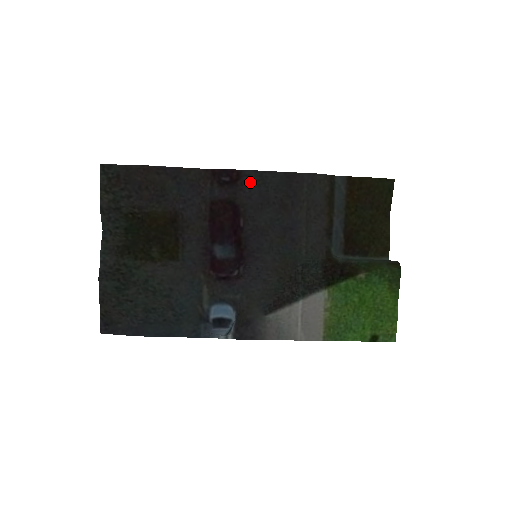
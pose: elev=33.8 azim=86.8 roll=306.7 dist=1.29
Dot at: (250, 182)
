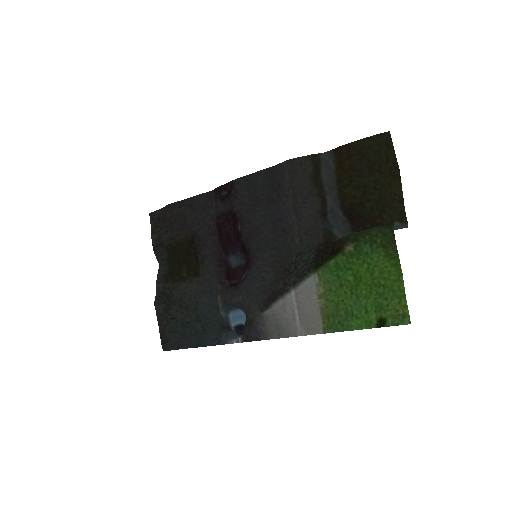
Dot at: (241, 188)
